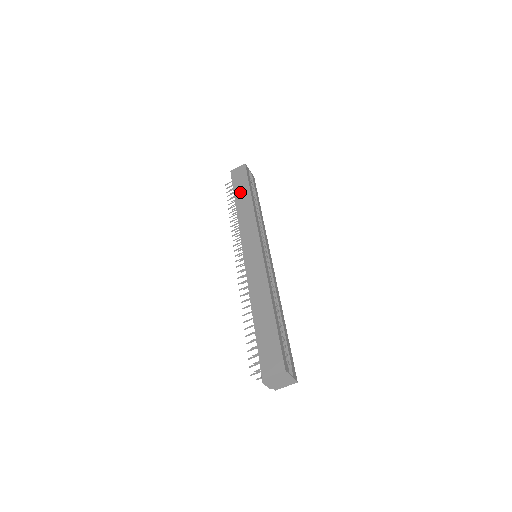
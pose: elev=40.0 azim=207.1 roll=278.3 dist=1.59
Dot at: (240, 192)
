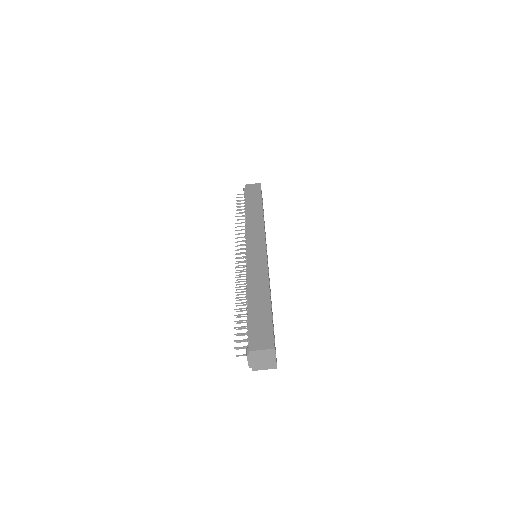
Dot at: (252, 202)
